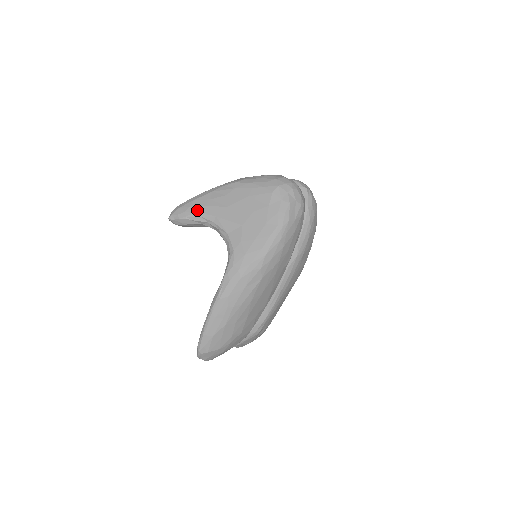
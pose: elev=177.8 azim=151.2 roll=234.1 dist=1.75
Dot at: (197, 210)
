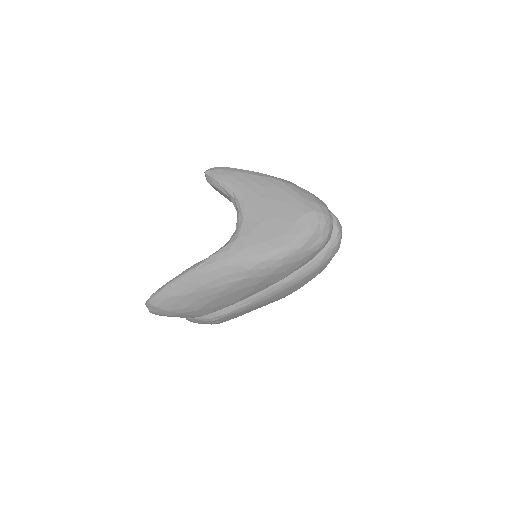
Dot at: (233, 182)
